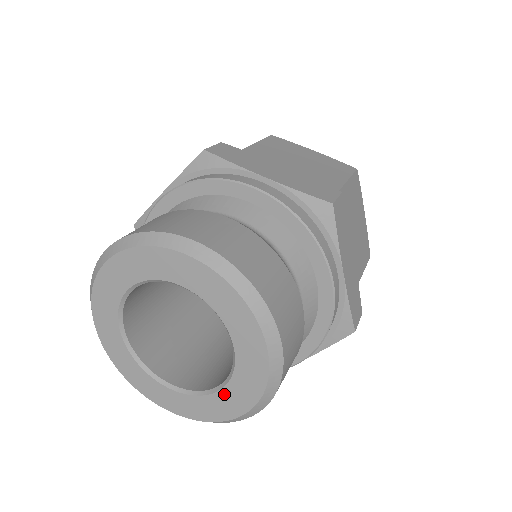
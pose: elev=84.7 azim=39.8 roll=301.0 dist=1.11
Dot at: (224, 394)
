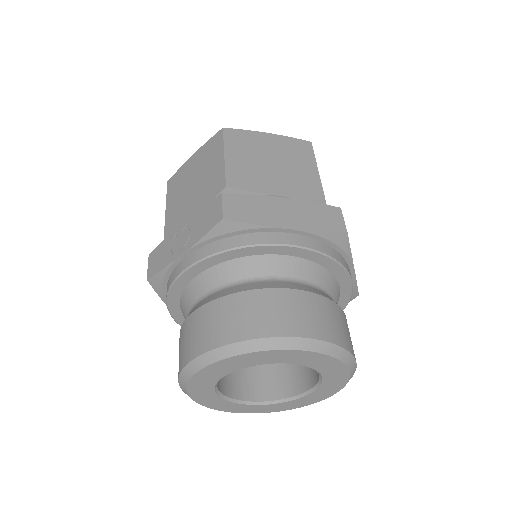
Dot at: (309, 396)
